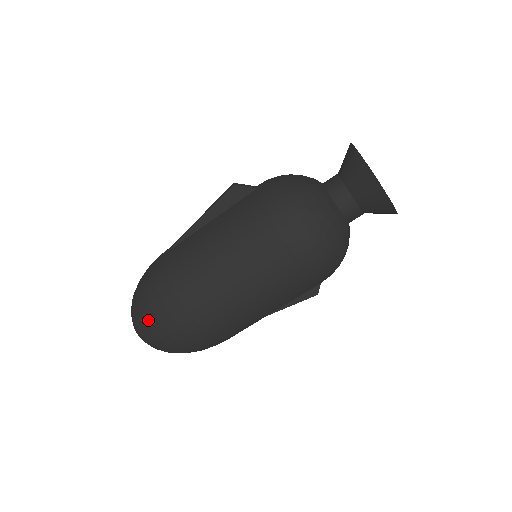
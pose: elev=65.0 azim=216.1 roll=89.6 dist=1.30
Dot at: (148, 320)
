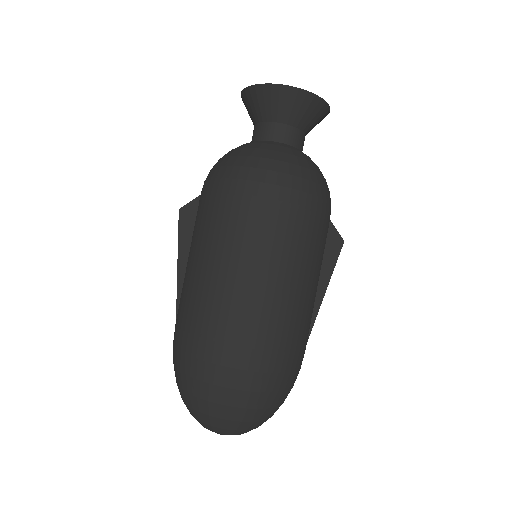
Dot at: (201, 394)
